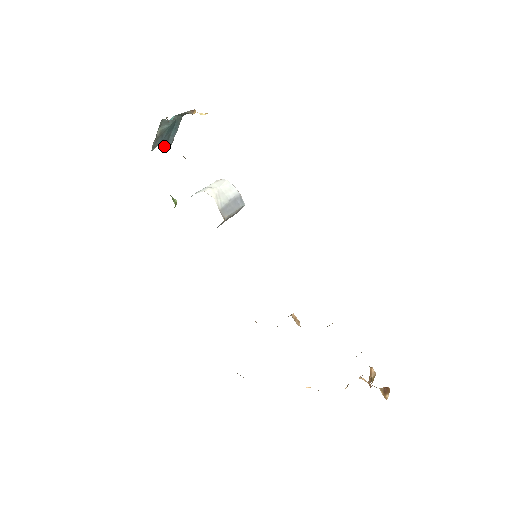
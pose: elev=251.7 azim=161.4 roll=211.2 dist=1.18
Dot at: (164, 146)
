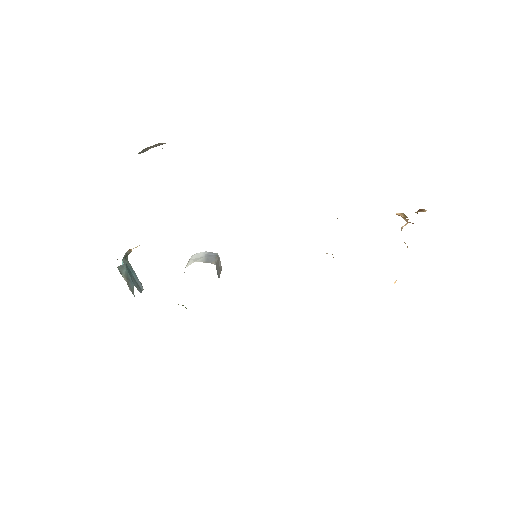
Dot at: (139, 289)
